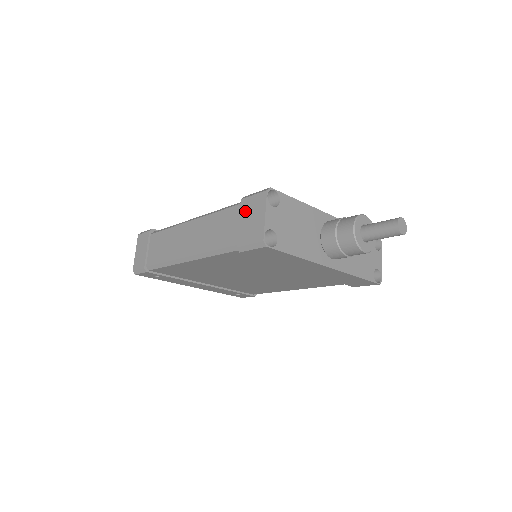
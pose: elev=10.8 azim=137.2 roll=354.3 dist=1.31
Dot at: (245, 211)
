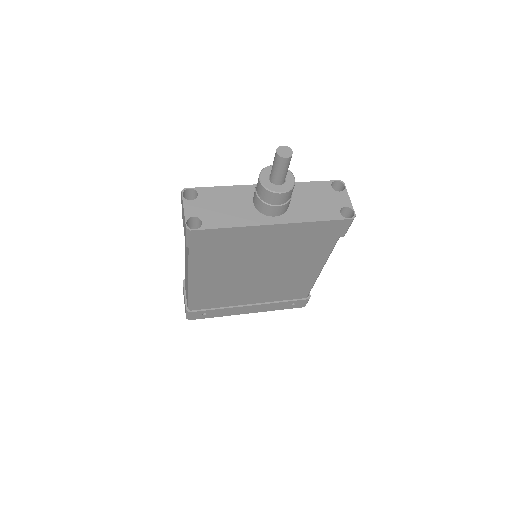
Dot at: (182, 217)
